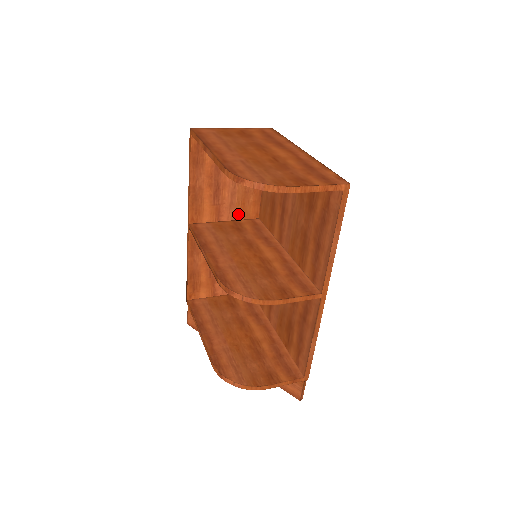
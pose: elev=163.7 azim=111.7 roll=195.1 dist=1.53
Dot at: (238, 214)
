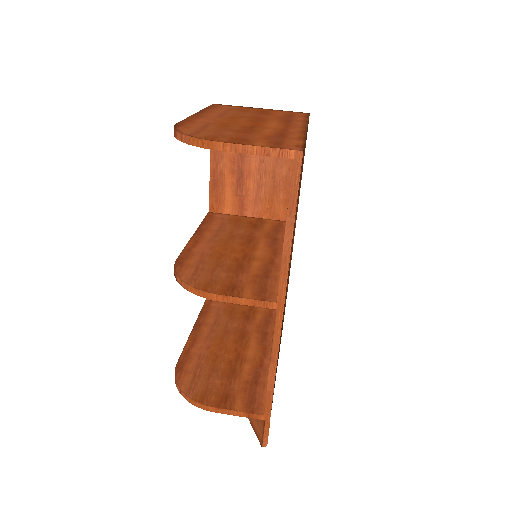
Dot at: (265, 212)
